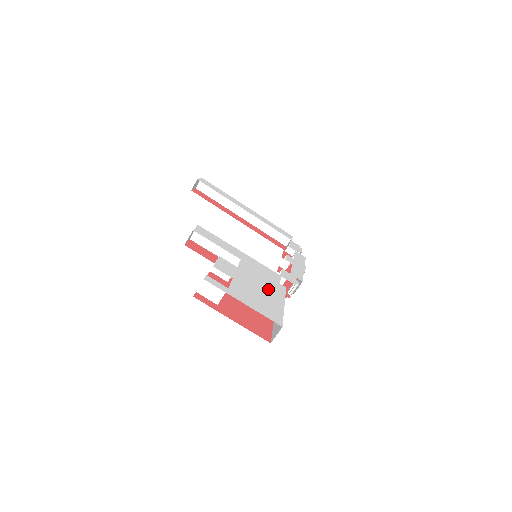
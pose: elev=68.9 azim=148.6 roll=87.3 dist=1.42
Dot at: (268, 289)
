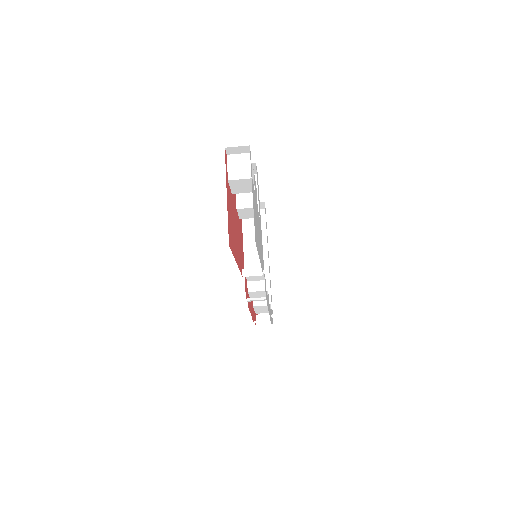
Dot at: occluded
